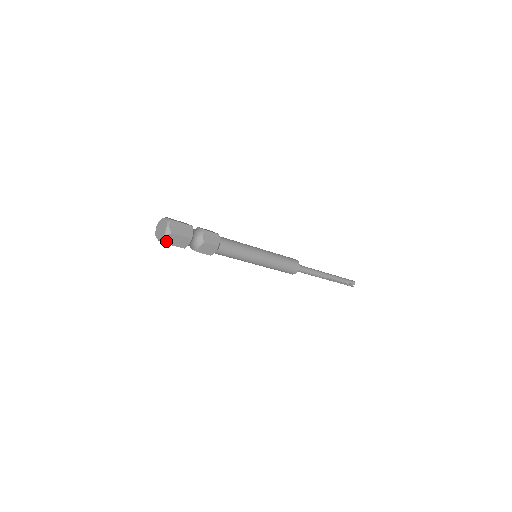
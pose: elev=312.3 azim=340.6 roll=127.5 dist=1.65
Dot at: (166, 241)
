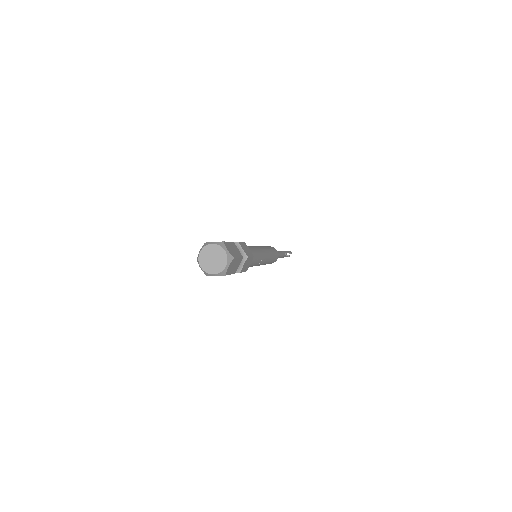
Dot at: (227, 272)
